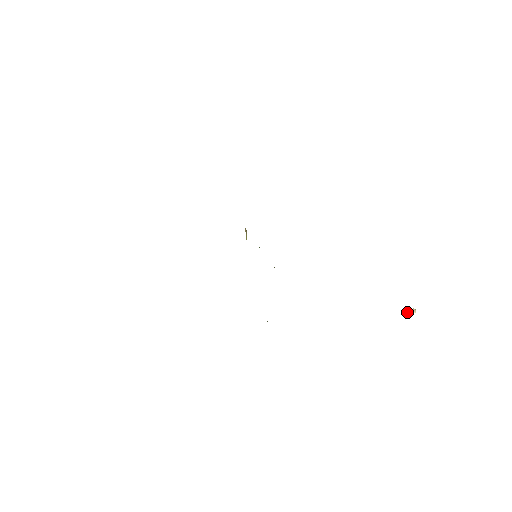
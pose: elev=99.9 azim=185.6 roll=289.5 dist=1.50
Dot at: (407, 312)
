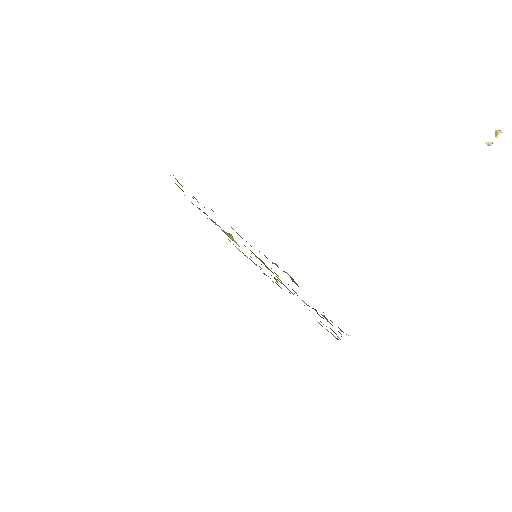
Dot at: (491, 142)
